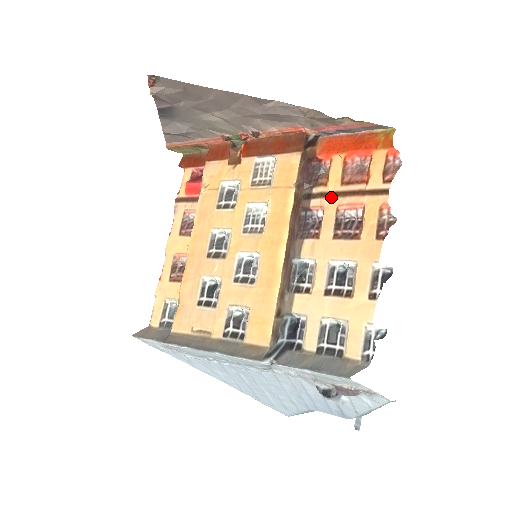
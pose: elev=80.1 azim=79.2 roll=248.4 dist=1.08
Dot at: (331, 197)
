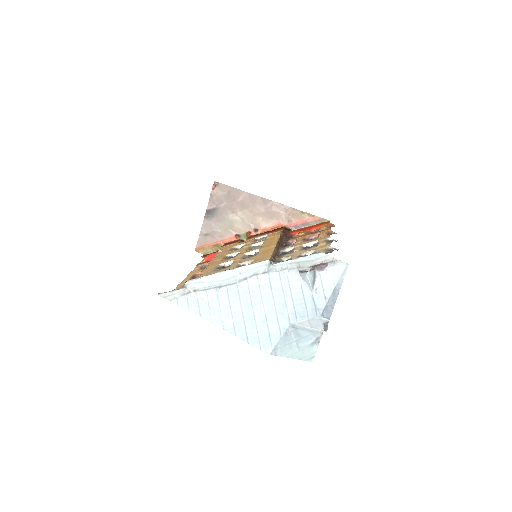
Dot at: (300, 237)
